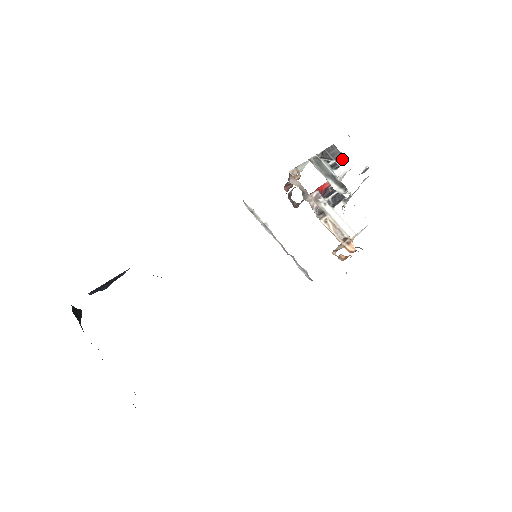
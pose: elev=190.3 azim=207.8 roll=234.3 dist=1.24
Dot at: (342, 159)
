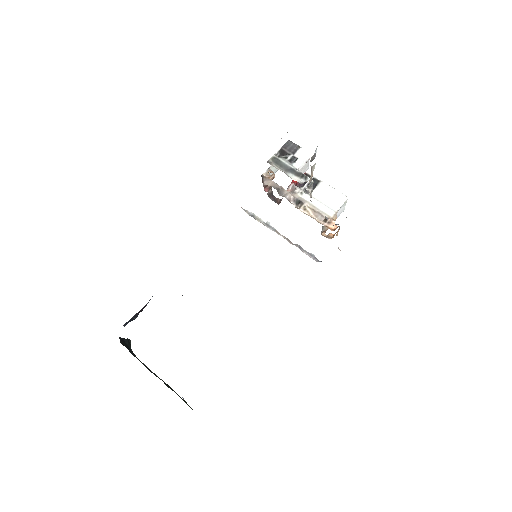
Dot at: (299, 151)
